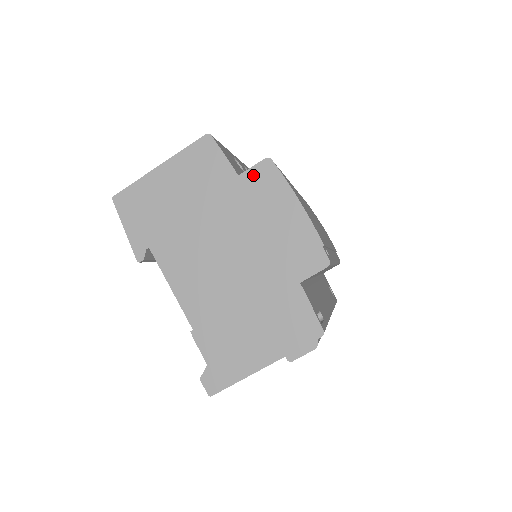
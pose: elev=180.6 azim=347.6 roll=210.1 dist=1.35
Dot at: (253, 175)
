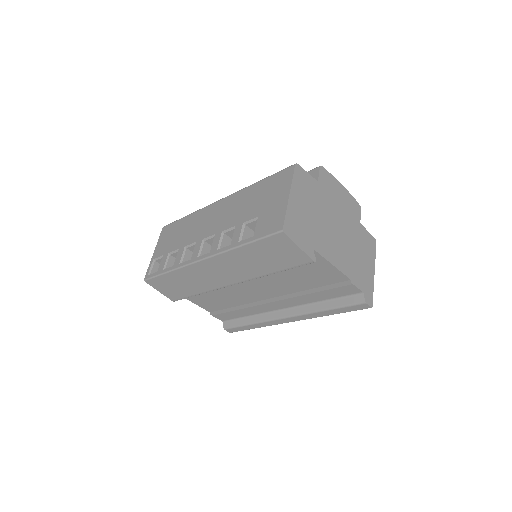
Dot at: (322, 178)
